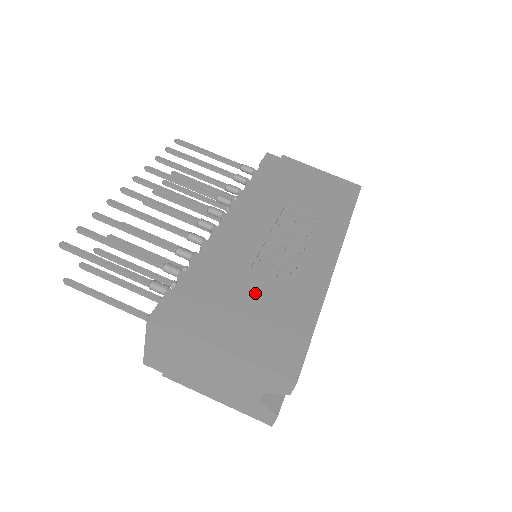
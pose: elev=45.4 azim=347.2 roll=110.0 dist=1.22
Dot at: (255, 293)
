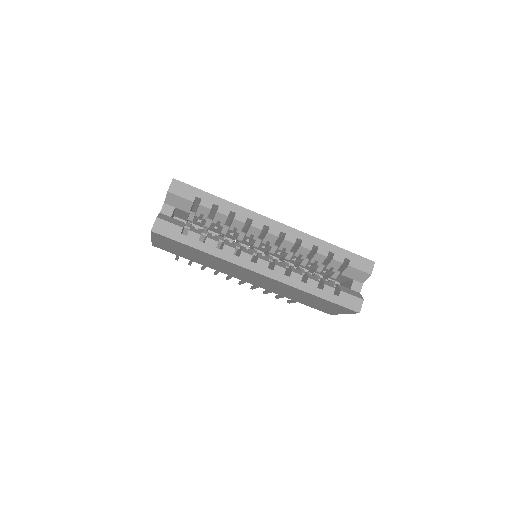
Dot at: occluded
